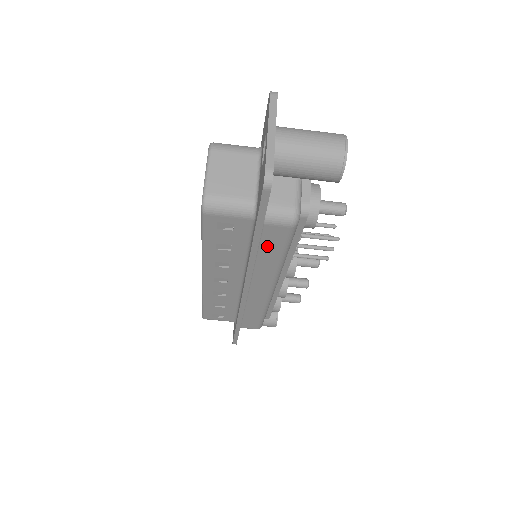
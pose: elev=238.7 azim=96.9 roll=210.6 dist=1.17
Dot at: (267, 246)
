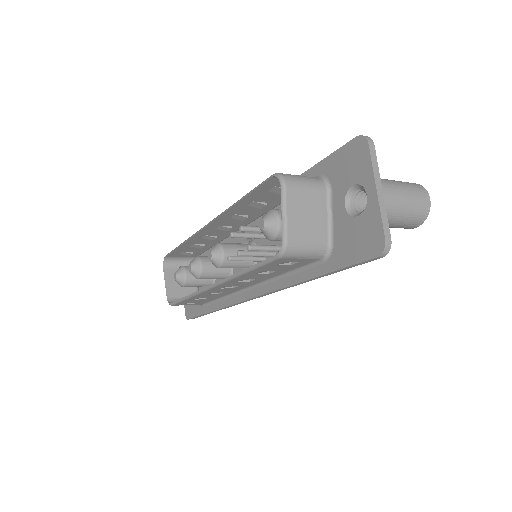
Dot at: occluded
